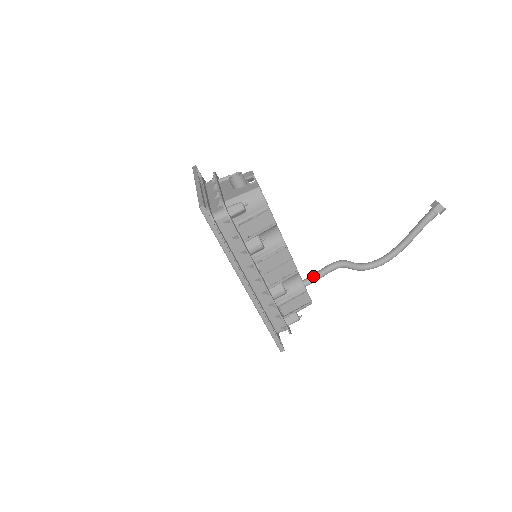
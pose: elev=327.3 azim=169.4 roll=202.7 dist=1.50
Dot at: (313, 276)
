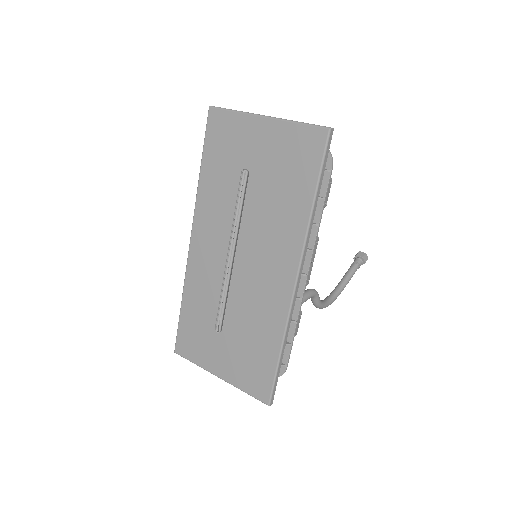
Dot at: occluded
